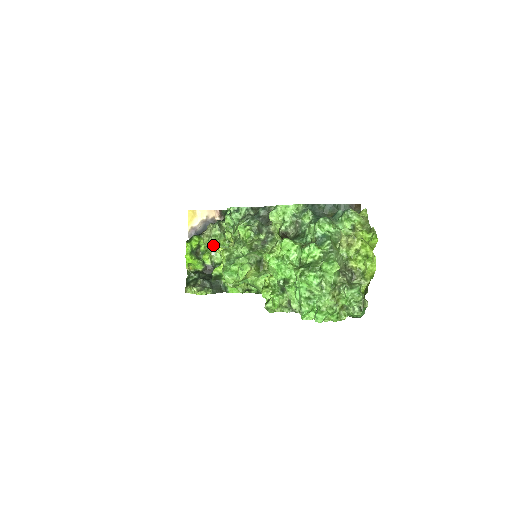
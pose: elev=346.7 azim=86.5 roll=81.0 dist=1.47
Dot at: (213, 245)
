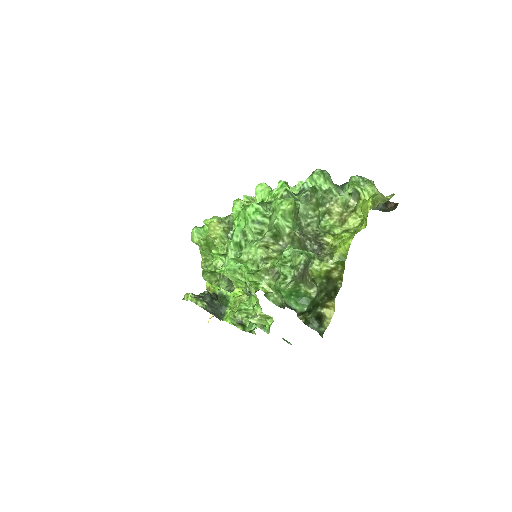
Dot at: occluded
